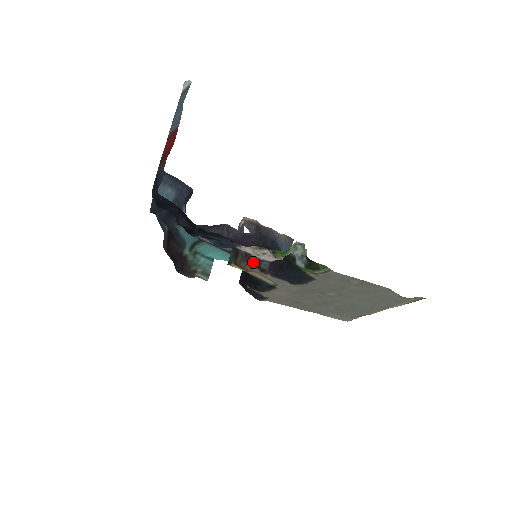
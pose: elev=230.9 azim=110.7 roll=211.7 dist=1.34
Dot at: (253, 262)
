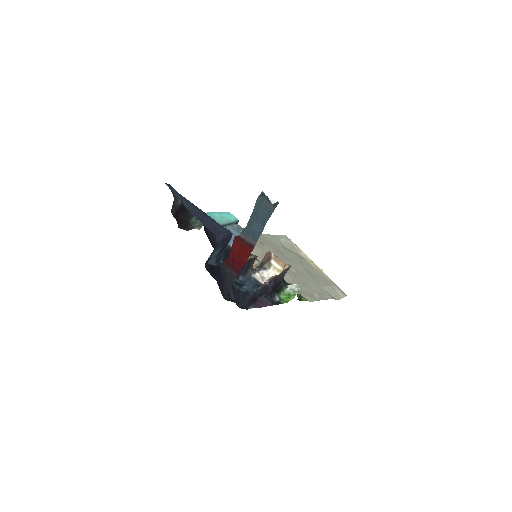
Dot at: (255, 268)
